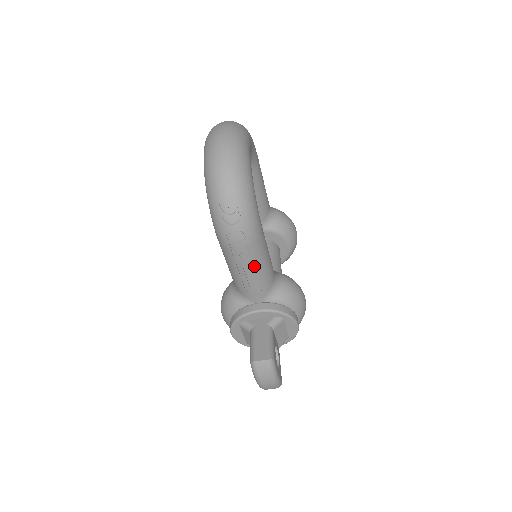
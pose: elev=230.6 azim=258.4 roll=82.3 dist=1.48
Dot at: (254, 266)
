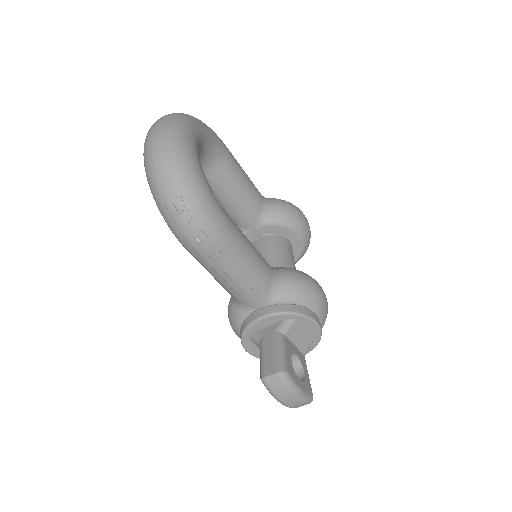
Dot at: (234, 267)
